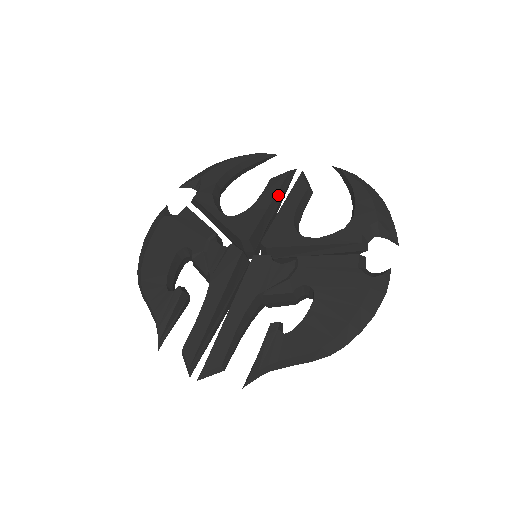
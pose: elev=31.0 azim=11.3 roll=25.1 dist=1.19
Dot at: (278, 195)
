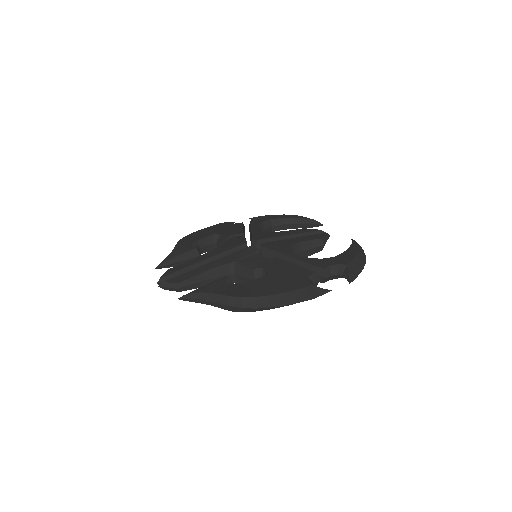
Dot at: (300, 236)
